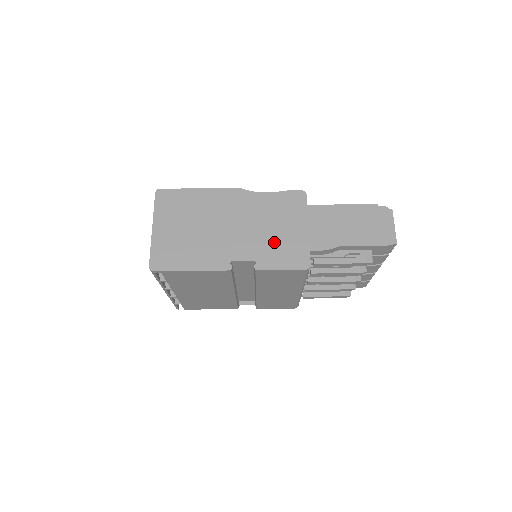
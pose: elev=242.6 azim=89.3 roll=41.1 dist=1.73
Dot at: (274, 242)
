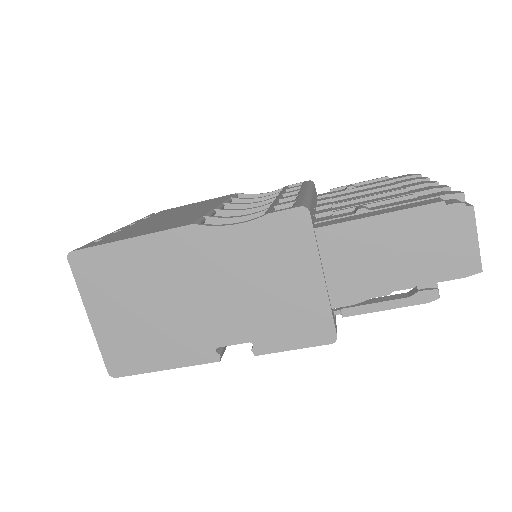
Dot at: (273, 309)
